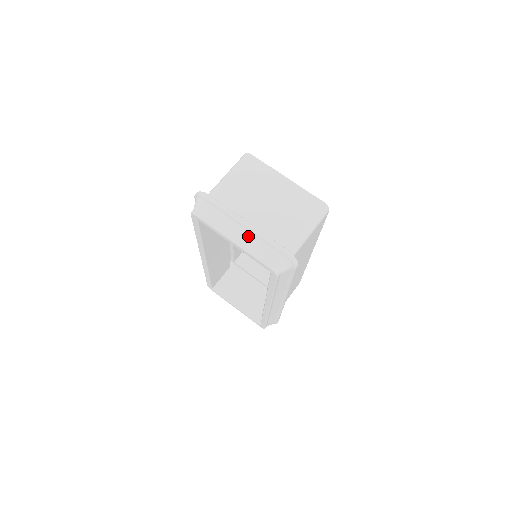
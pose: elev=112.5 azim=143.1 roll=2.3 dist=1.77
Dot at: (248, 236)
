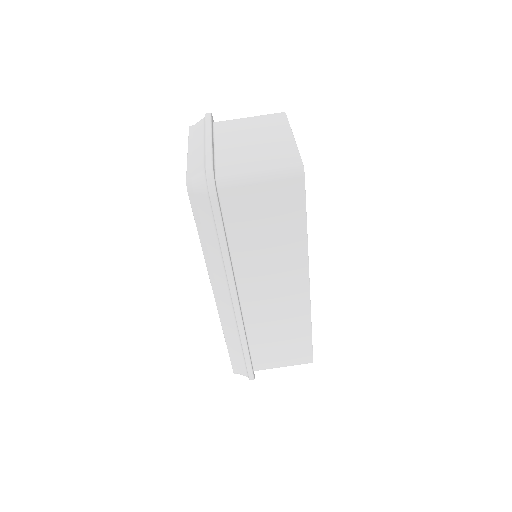
Dot at: (201, 149)
